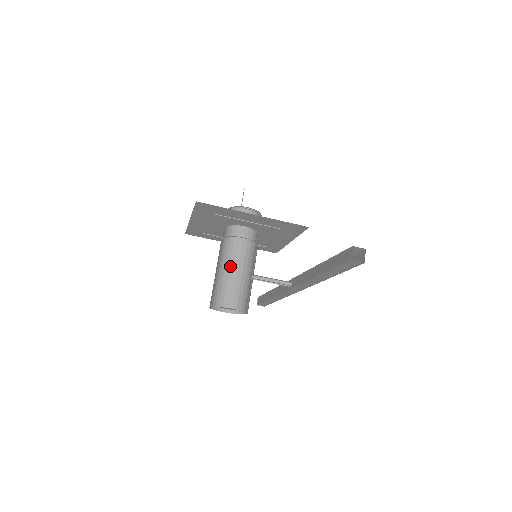
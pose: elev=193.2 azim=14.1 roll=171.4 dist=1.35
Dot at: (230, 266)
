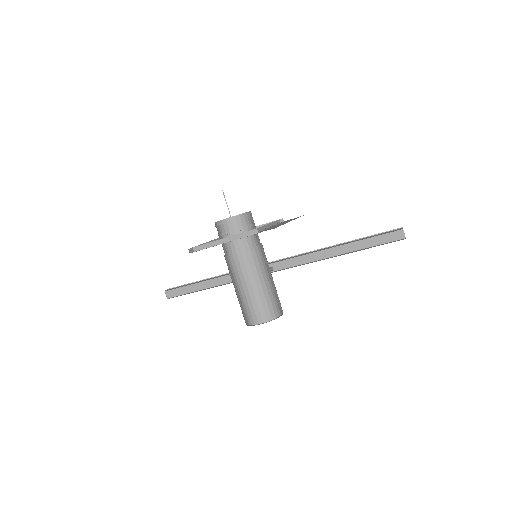
Dot at: (264, 277)
